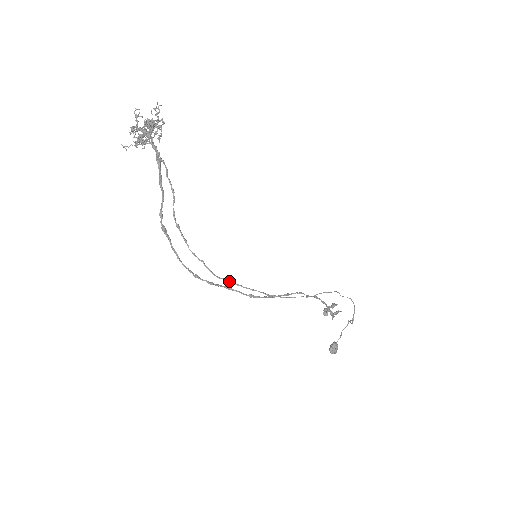
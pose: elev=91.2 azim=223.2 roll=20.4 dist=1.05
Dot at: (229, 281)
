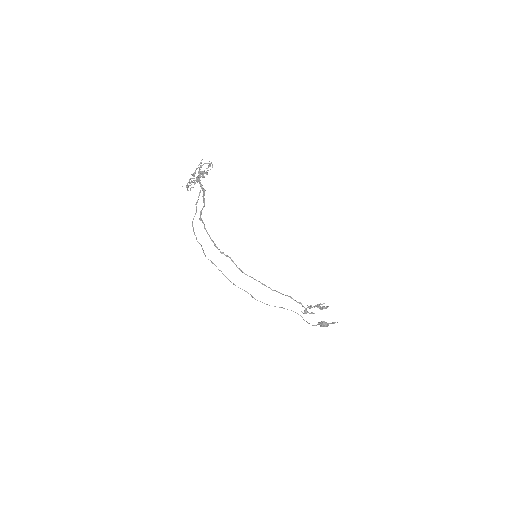
Dot at: (212, 263)
